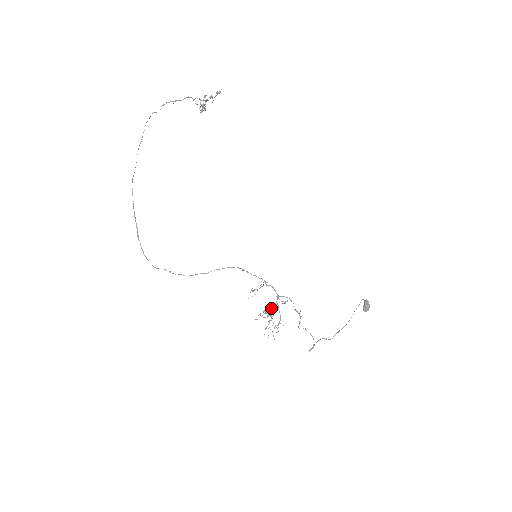
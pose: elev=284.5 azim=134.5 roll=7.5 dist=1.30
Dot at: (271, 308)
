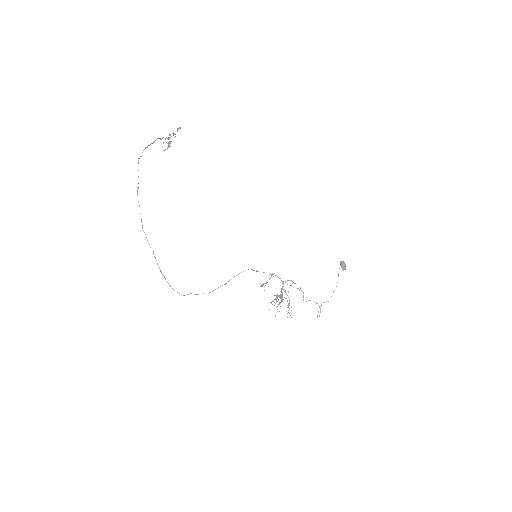
Dot at: (282, 293)
